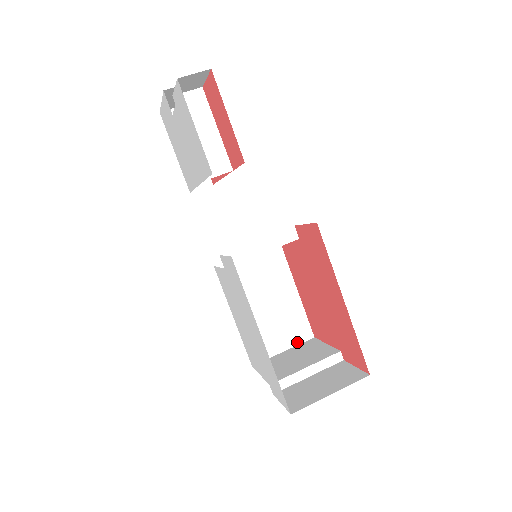
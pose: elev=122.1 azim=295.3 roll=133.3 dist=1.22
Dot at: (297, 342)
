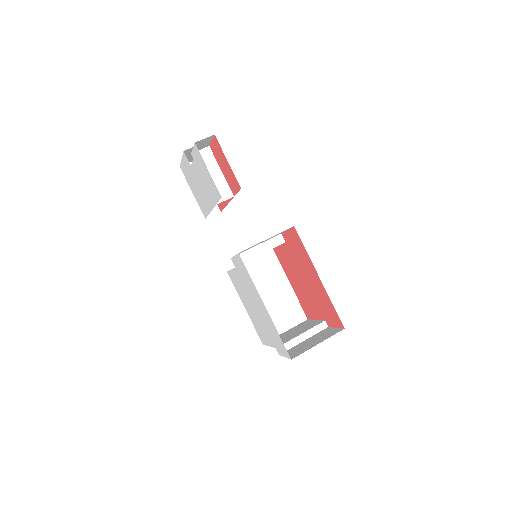
Dot at: (295, 324)
